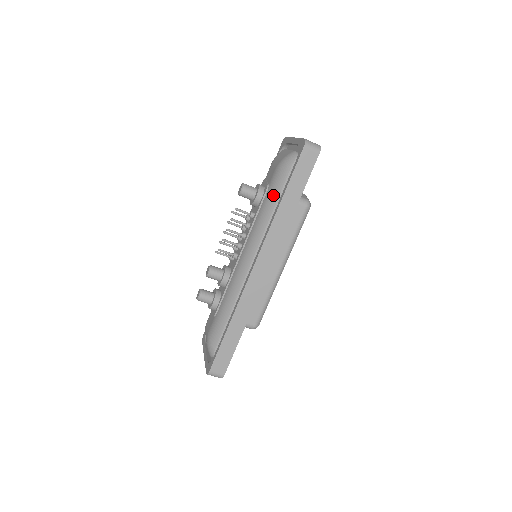
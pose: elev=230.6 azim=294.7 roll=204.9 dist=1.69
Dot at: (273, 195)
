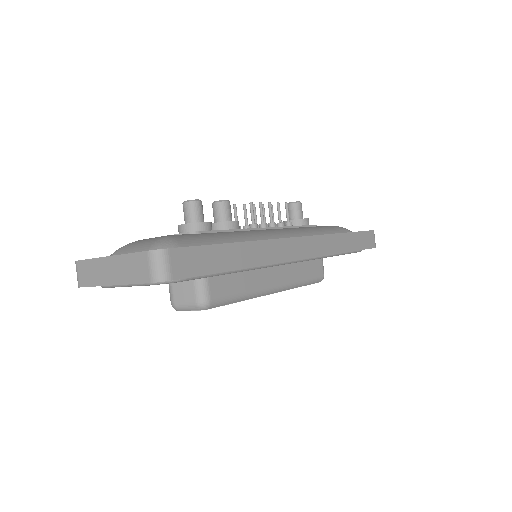
Dot at: (327, 229)
